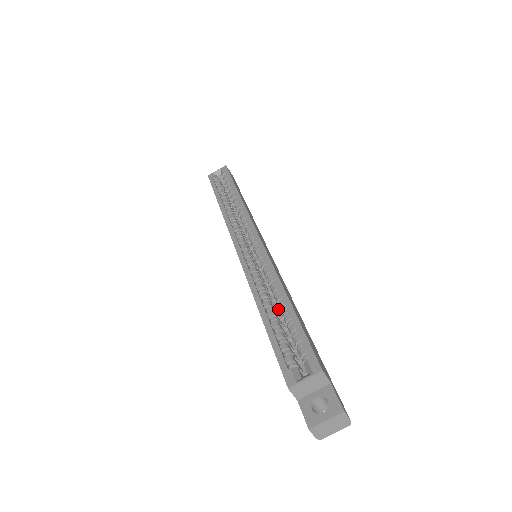
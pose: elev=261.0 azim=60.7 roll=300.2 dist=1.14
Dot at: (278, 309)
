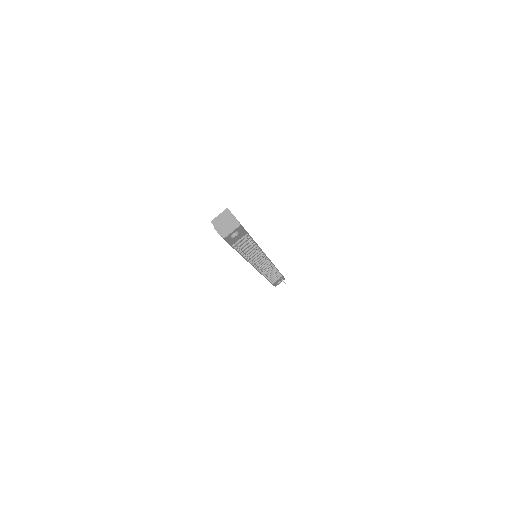
Dot at: occluded
